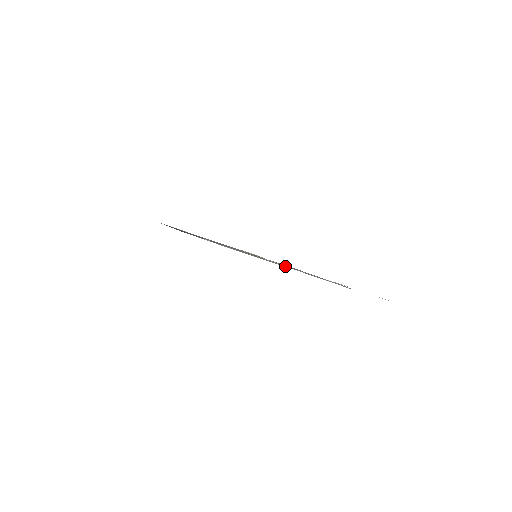
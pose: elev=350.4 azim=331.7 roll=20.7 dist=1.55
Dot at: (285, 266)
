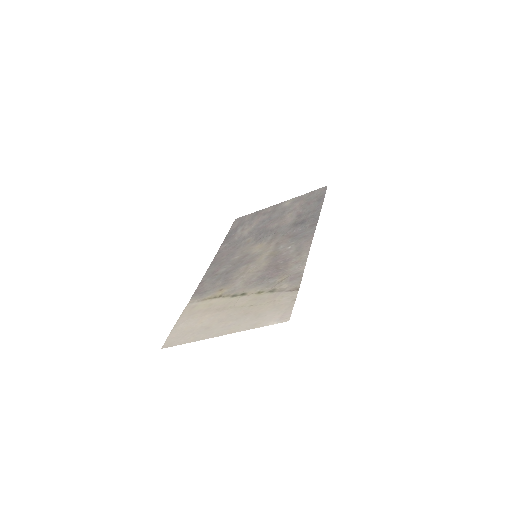
Dot at: (250, 280)
